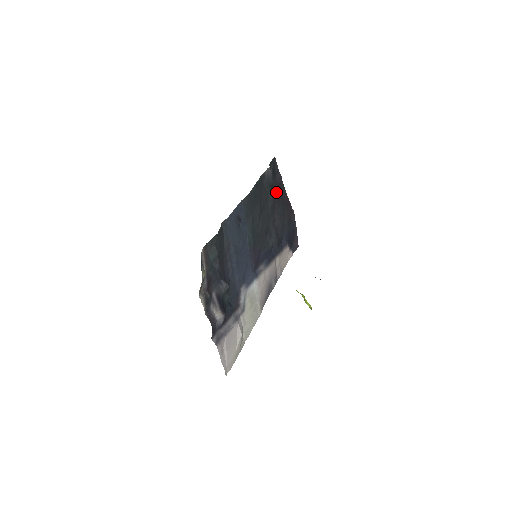
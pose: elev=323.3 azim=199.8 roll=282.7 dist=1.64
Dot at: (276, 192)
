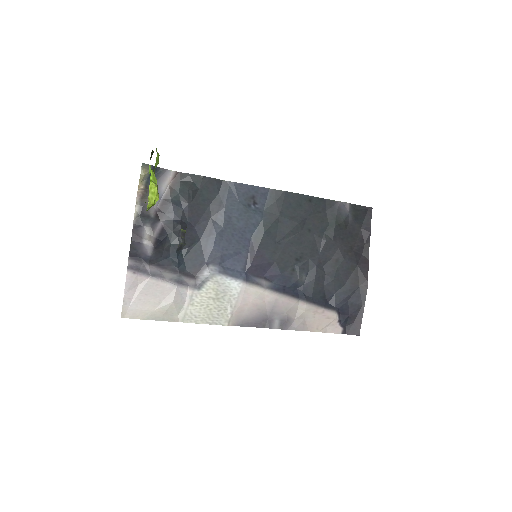
Dot at: (349, 240)
